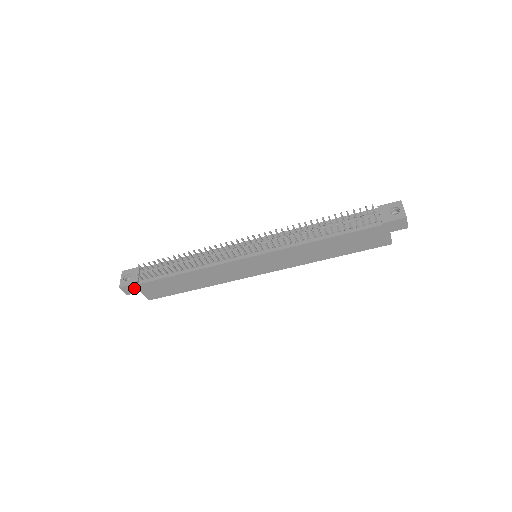
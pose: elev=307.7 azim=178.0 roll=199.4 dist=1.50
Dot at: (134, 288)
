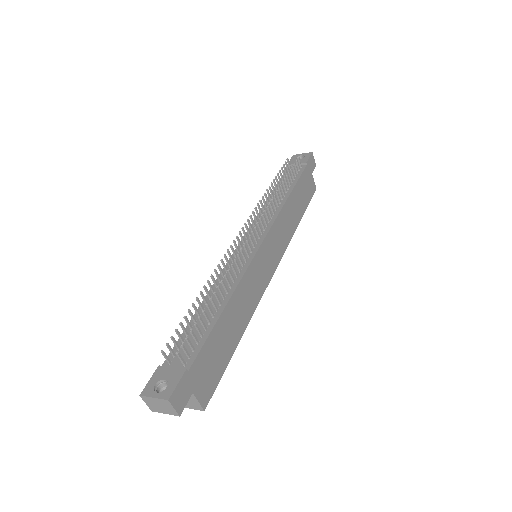
Dot at: (184, 388)
